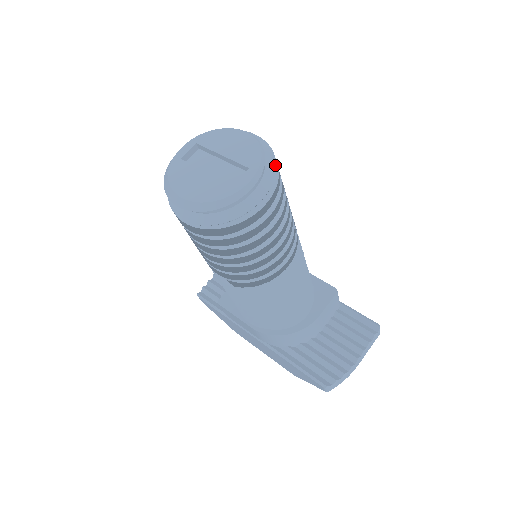
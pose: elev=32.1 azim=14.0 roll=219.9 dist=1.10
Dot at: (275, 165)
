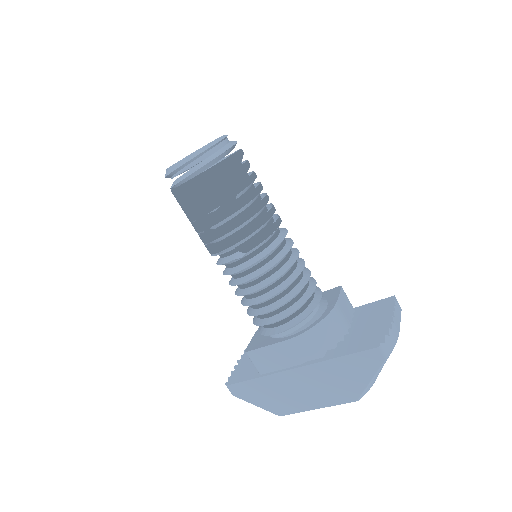
Dot at: occluded
